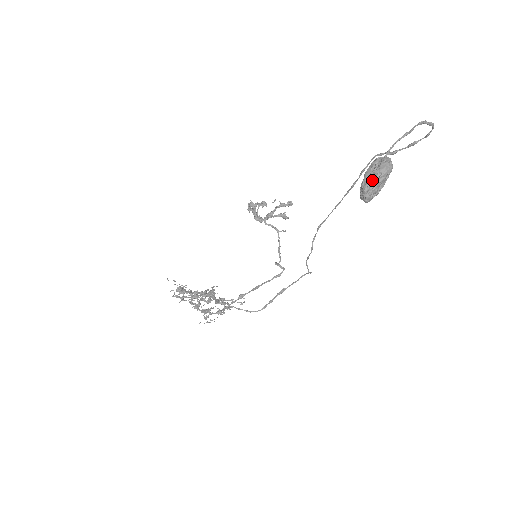
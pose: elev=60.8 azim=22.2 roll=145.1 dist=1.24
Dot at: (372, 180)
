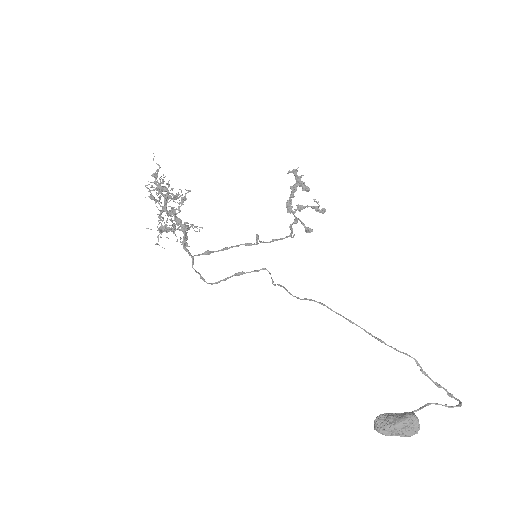
Dot at: (396, 432)
